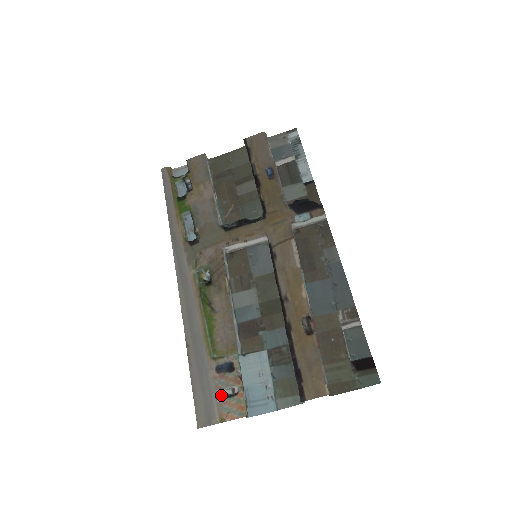
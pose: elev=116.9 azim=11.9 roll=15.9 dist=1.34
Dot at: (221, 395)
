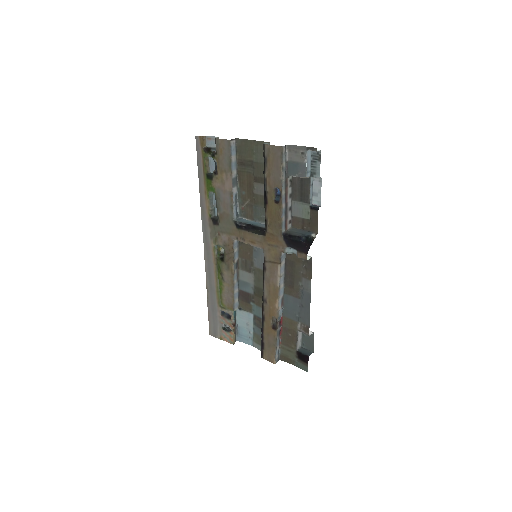
Dot at: (222, 327)
